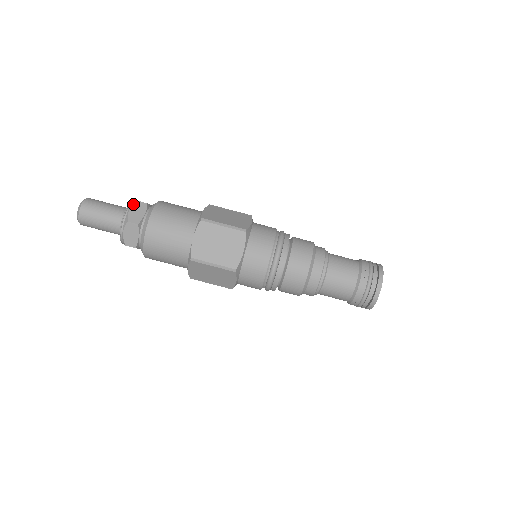
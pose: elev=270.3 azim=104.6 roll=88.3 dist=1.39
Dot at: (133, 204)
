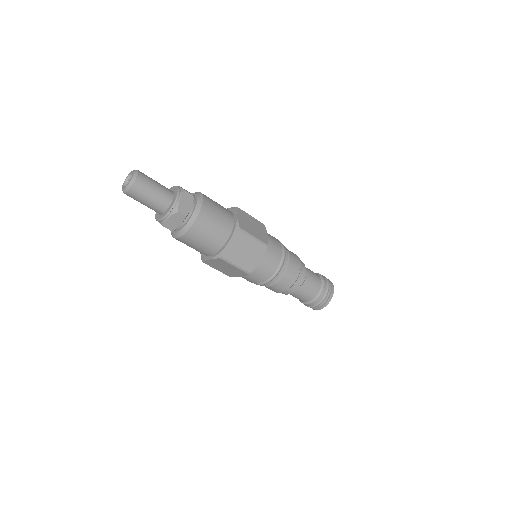
Dot at: (183, 194)
